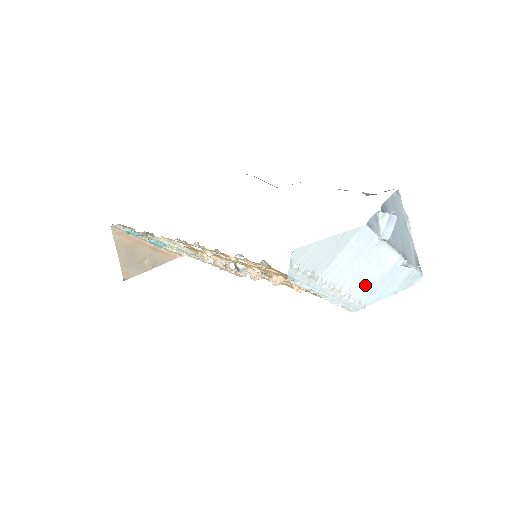
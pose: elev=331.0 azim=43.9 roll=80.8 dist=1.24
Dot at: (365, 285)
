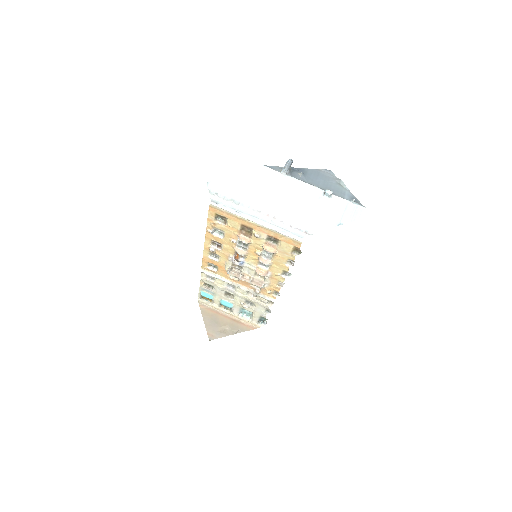
Dot at: (295, 214)
